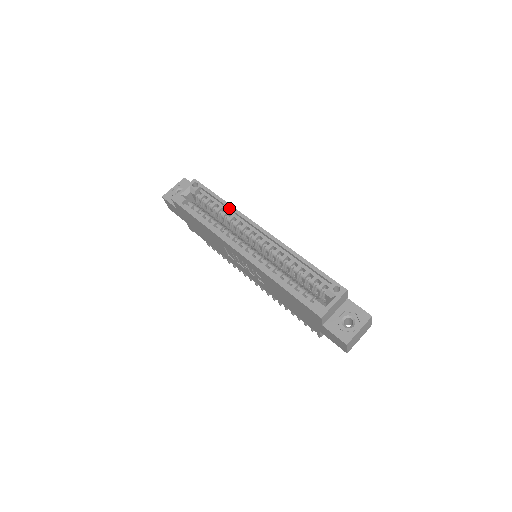
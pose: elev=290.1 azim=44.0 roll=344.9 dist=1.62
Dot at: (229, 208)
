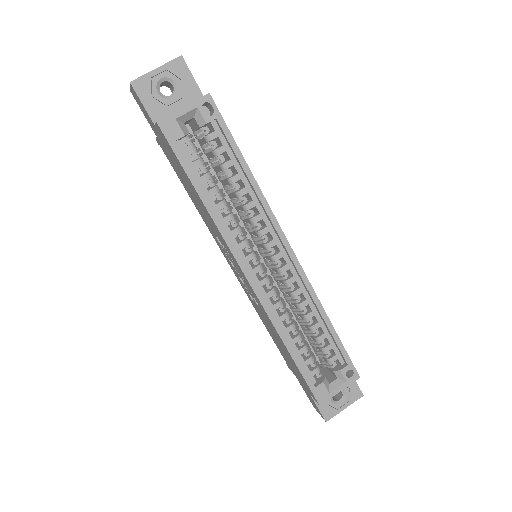
Dot at: (254, 190)
